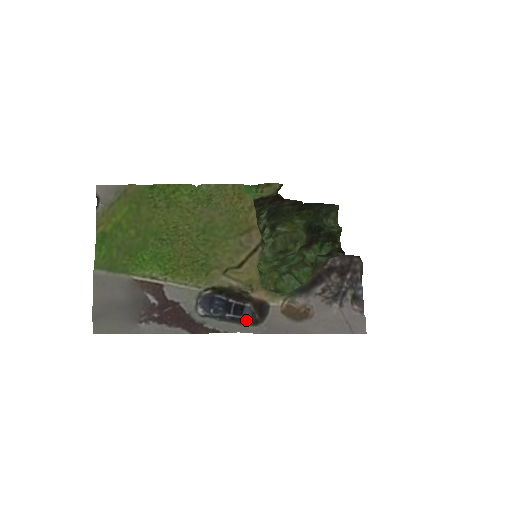
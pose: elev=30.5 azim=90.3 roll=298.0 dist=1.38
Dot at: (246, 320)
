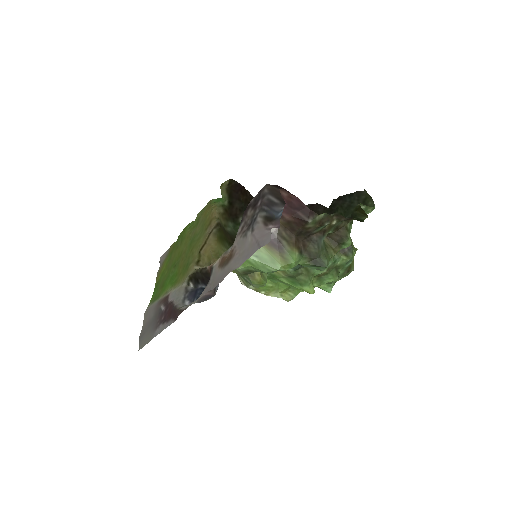
Dot at: (213, 295)
